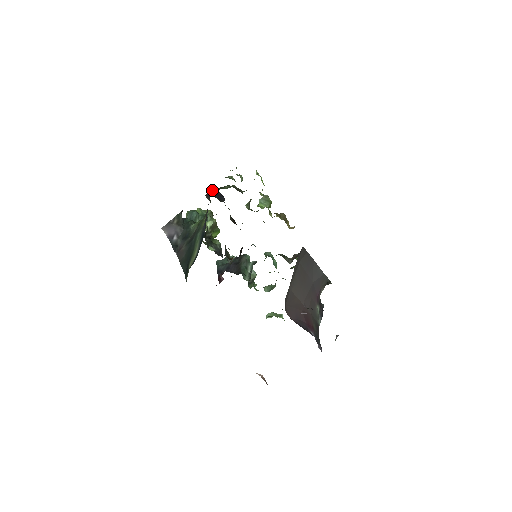
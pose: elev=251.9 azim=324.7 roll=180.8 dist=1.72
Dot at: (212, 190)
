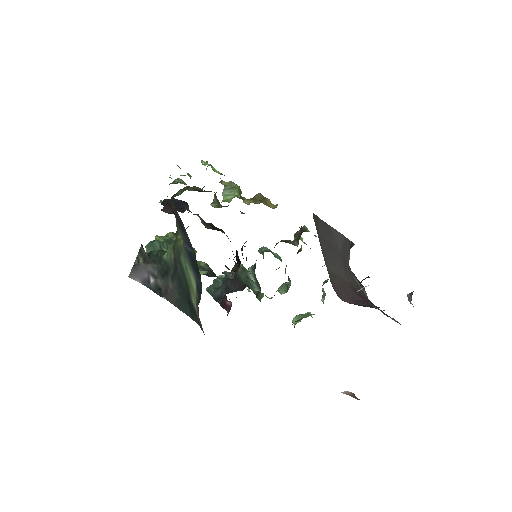
Dot at: (165, 202)
